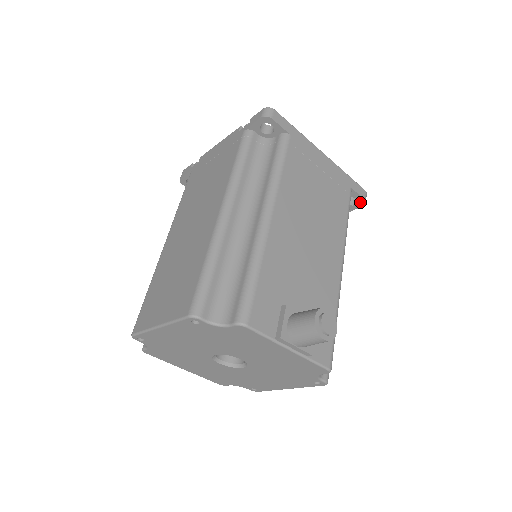
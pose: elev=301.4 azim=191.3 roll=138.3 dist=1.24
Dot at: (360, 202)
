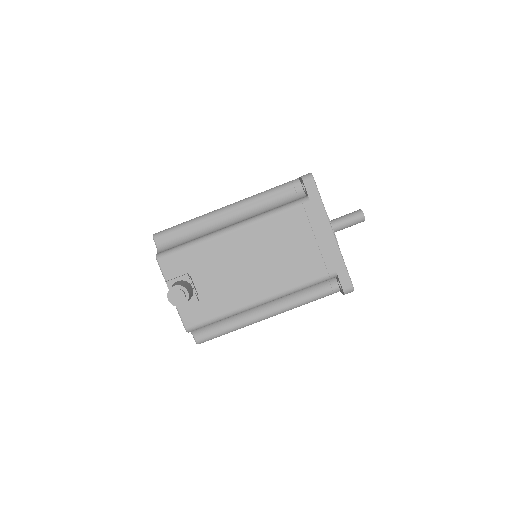
Dot at: (342, 290)
